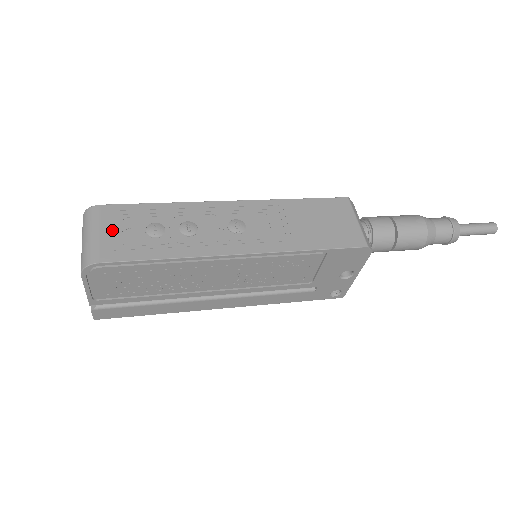
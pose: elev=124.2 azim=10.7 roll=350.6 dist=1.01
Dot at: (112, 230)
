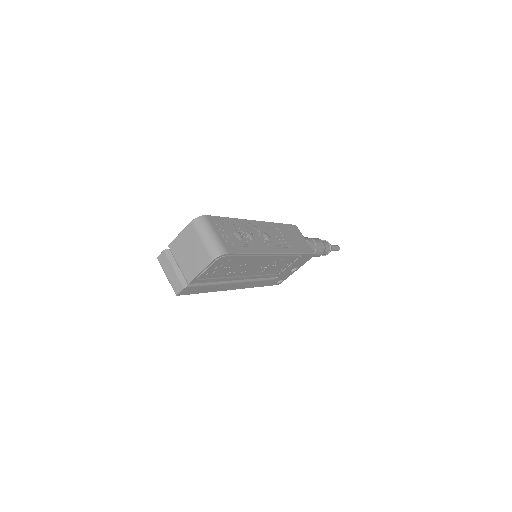
Dot at: (221, 233)
